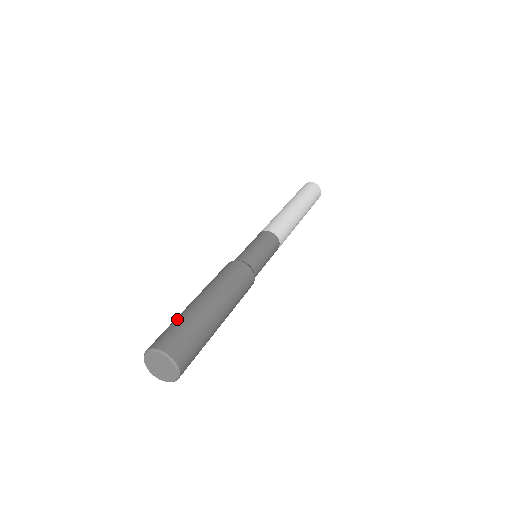
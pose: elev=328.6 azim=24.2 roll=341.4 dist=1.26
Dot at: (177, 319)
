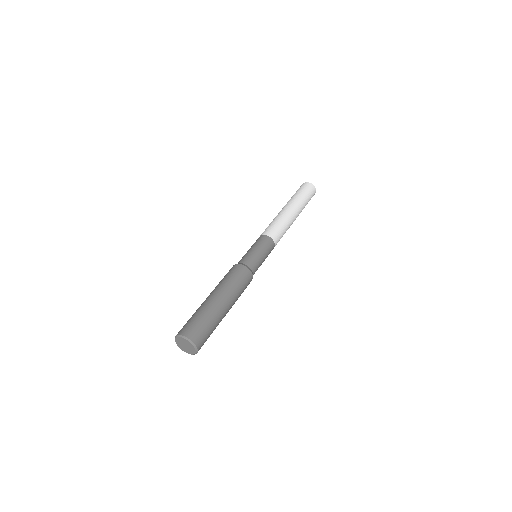
Dot at: (193, 314)
